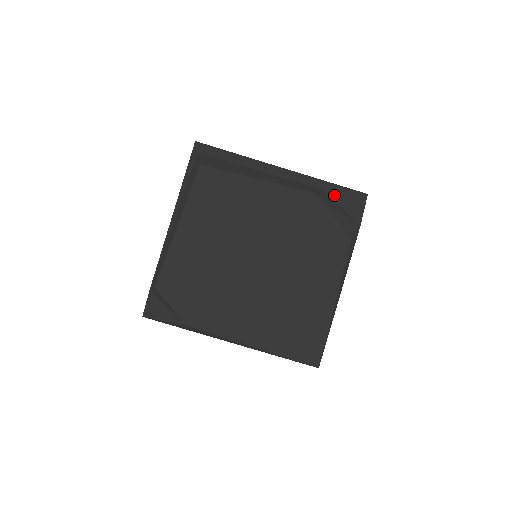
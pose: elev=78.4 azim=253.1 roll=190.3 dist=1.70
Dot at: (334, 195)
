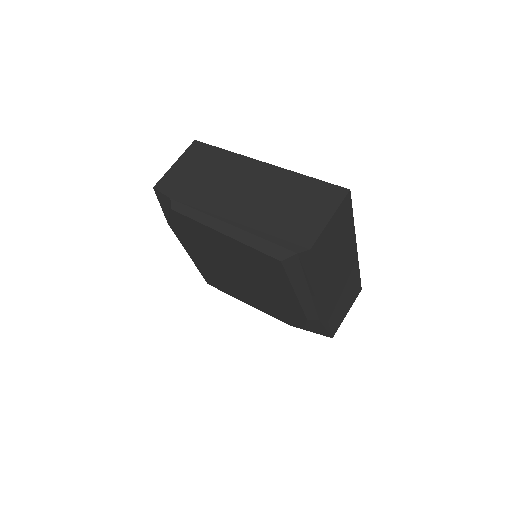
Dot at: (319, 324)
